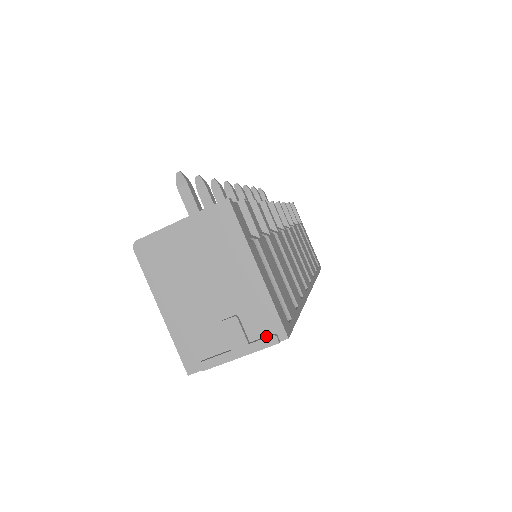
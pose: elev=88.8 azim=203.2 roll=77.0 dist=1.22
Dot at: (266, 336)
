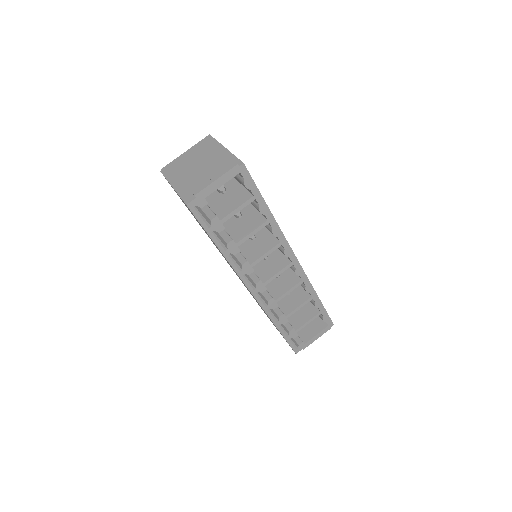
Dot at: (231, 168)
